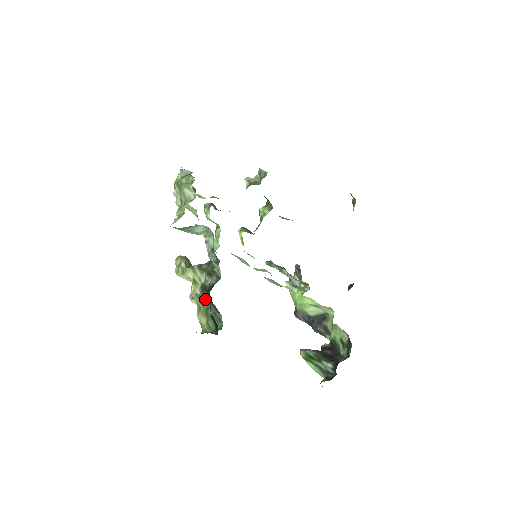
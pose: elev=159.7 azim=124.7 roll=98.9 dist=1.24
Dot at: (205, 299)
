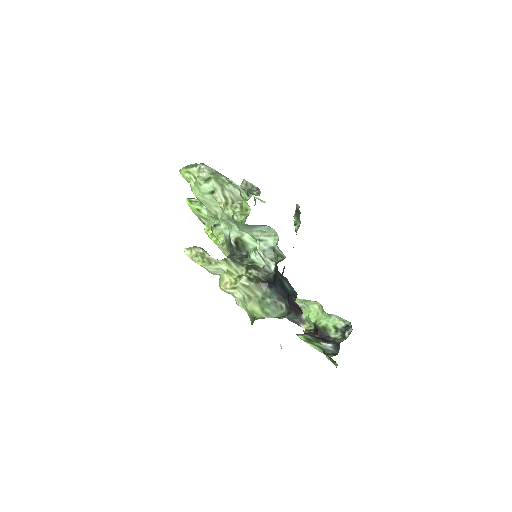
Dot at: (260, 290)
